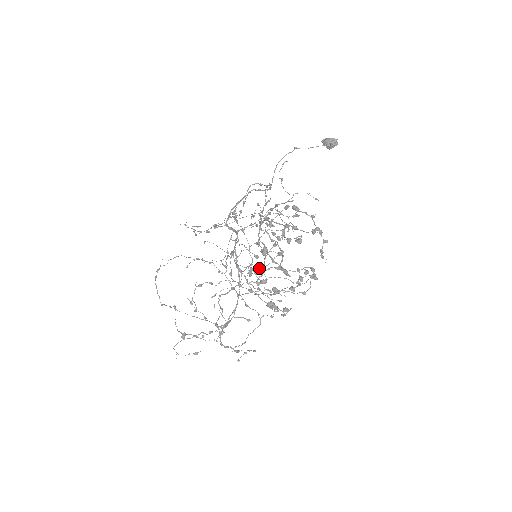
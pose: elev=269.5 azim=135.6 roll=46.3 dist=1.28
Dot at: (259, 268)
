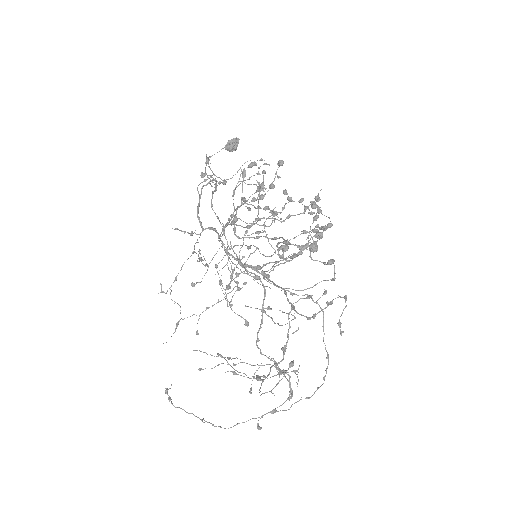
Dot at: occluded
